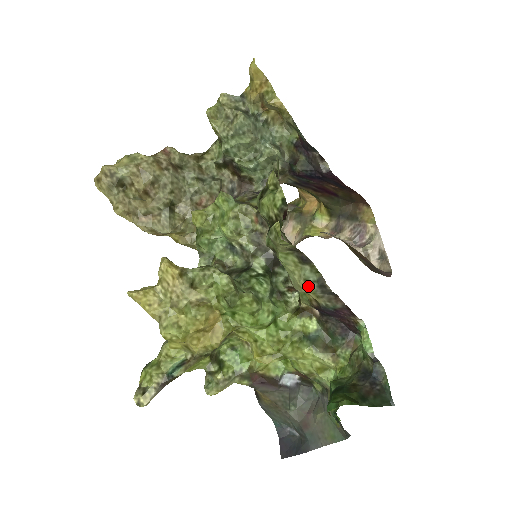
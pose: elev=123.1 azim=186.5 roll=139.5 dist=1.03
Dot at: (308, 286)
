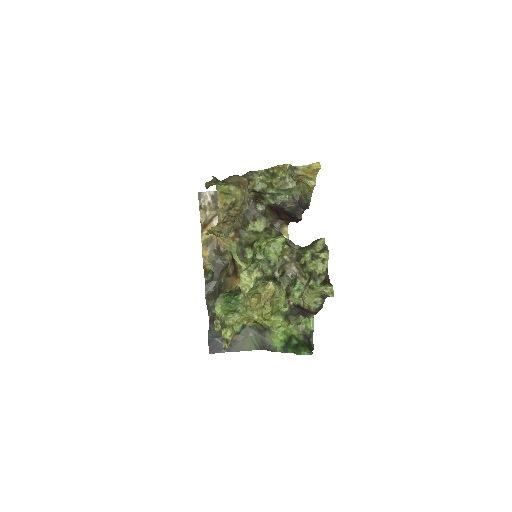
Dot at: (314, 304)
